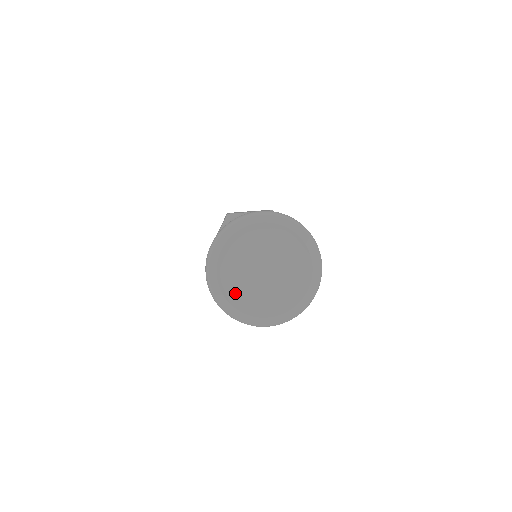
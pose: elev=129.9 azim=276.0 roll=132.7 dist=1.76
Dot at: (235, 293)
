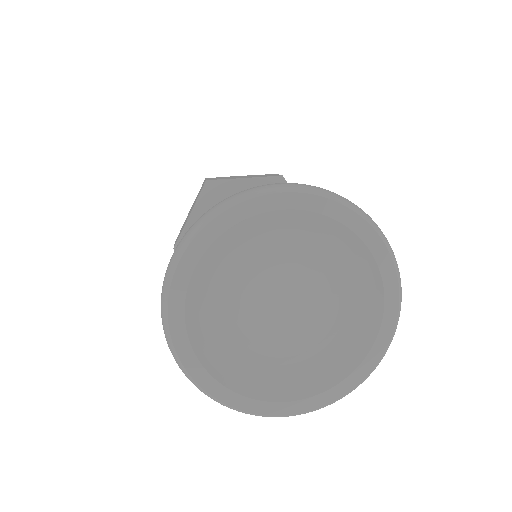
Dot at: (223, 354)
